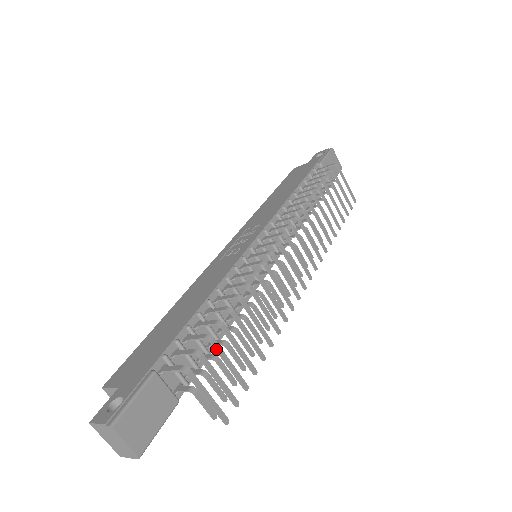
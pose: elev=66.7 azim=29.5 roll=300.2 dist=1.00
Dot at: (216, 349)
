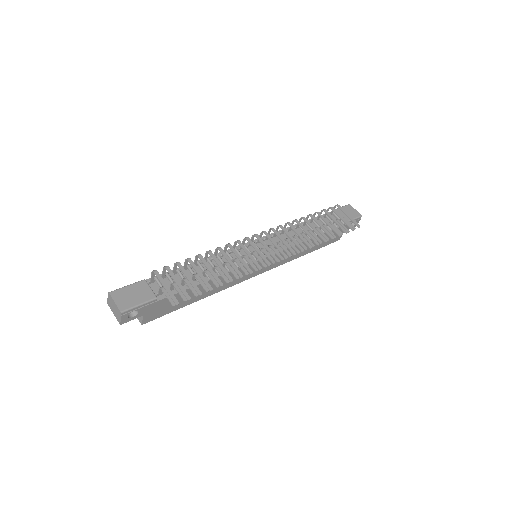
Dot at: (180, 268)
